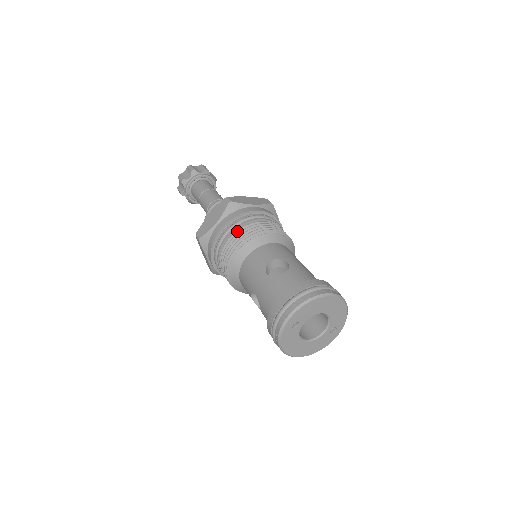
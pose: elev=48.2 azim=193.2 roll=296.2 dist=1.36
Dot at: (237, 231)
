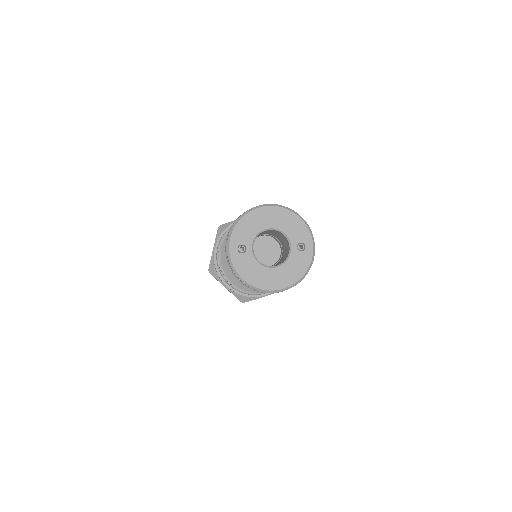
Dot at: occluded
